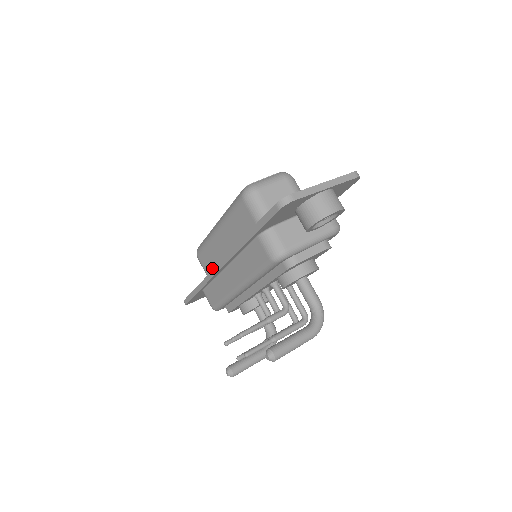
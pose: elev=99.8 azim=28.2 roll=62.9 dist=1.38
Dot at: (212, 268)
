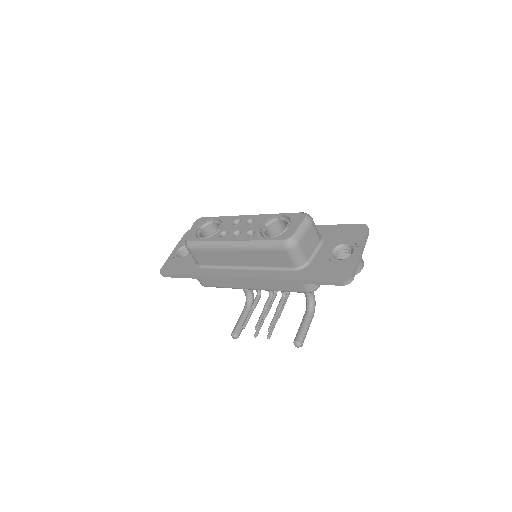
Dot at: (210, 263)
